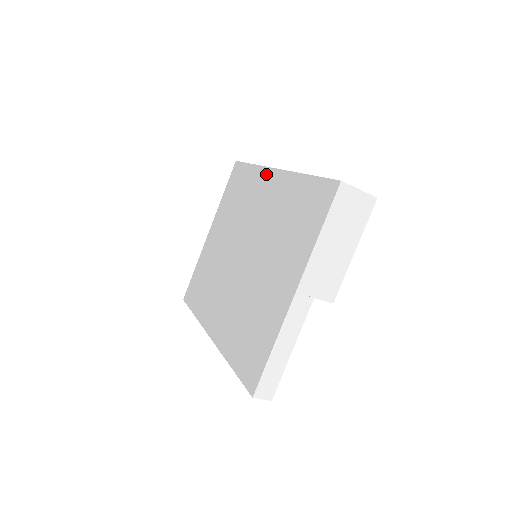
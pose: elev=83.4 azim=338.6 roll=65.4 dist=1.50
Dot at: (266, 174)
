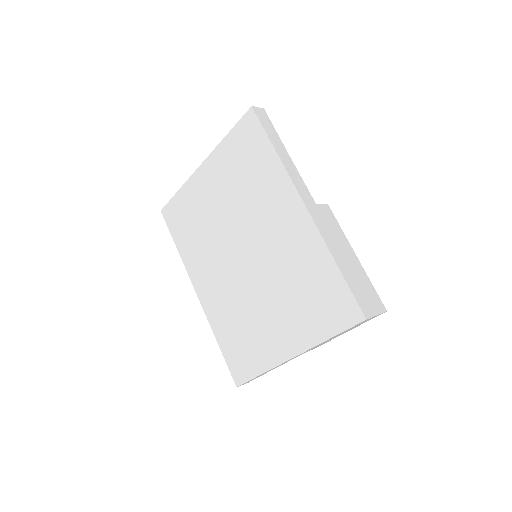
Dot at: (291, 194)
